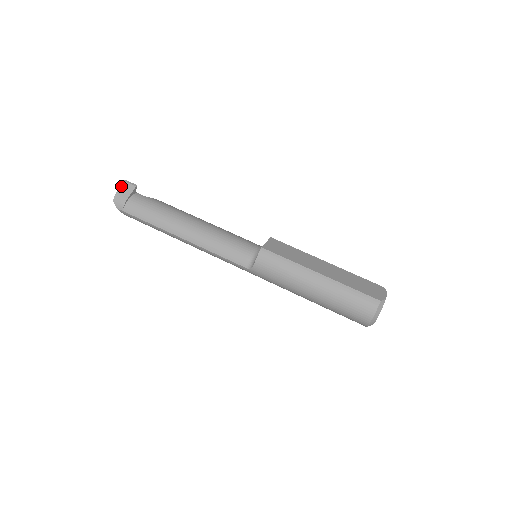
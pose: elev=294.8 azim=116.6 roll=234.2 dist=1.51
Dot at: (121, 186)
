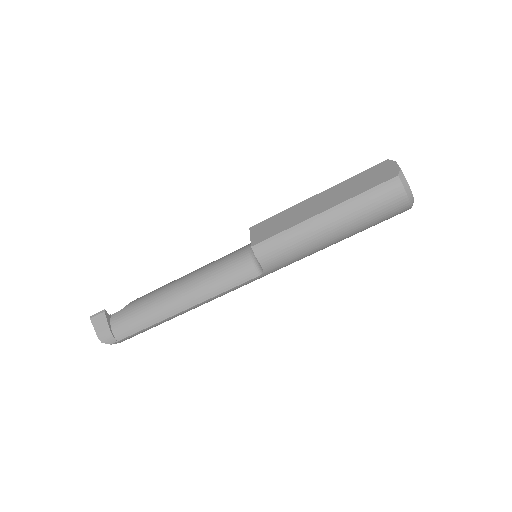
Dot at: (94, 324)
